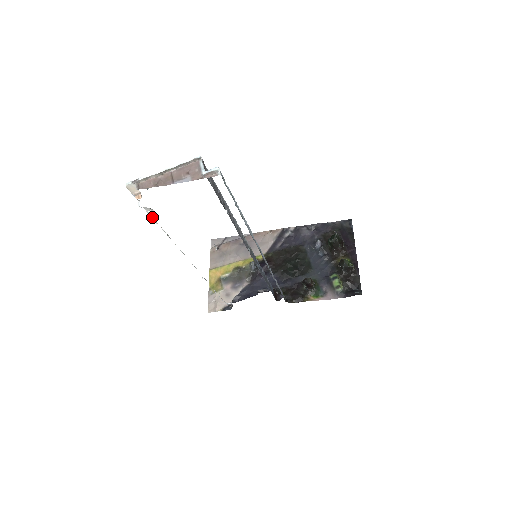
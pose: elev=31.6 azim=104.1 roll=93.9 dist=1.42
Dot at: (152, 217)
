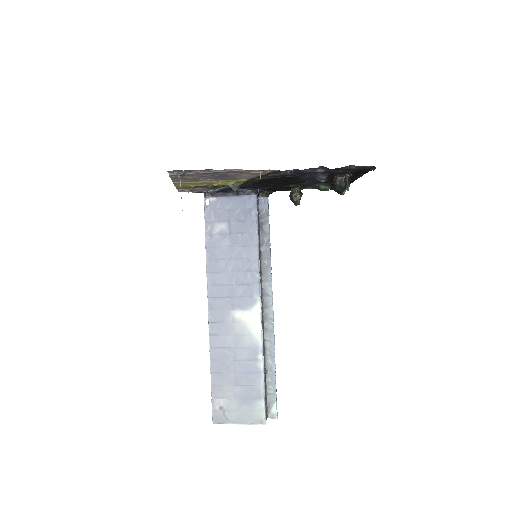
Dot at: (211, 383)
